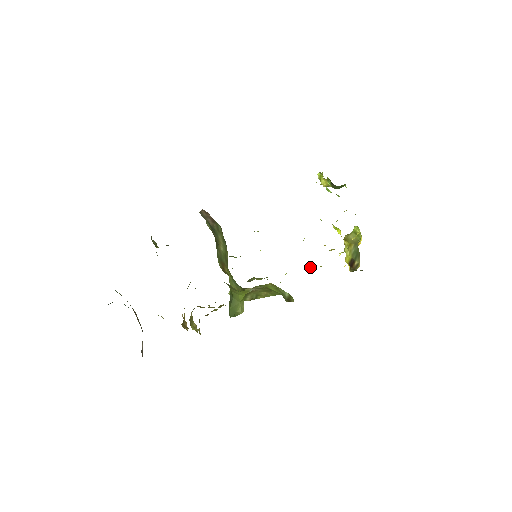
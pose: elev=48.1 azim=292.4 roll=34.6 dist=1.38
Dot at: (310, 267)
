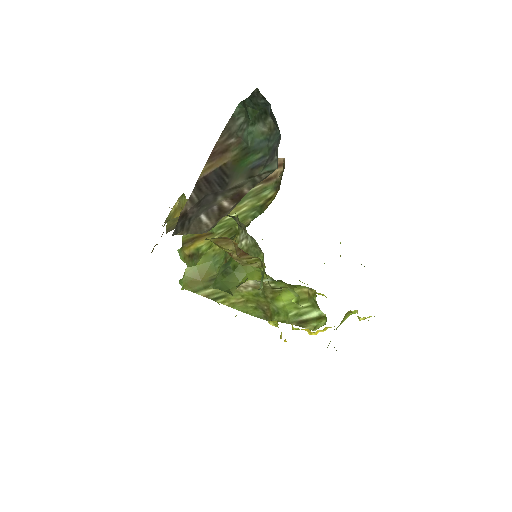
Dot at: occluded
